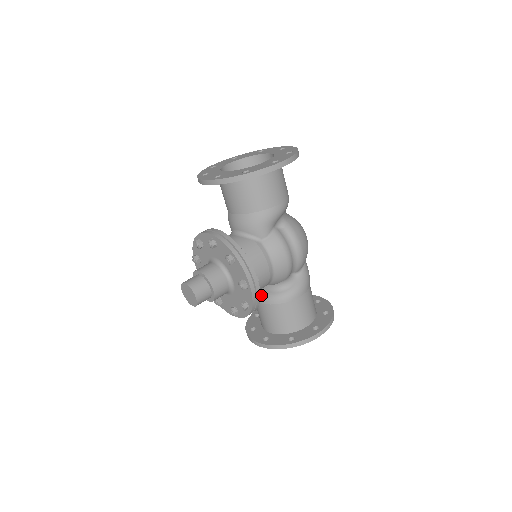
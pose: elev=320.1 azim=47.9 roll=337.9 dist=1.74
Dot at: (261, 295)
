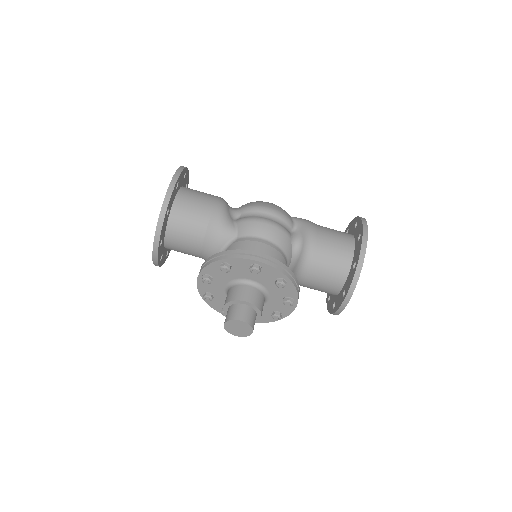
Dot at: (297, 273)
